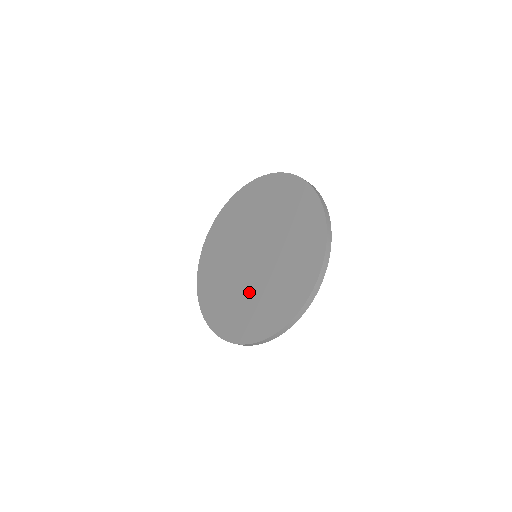
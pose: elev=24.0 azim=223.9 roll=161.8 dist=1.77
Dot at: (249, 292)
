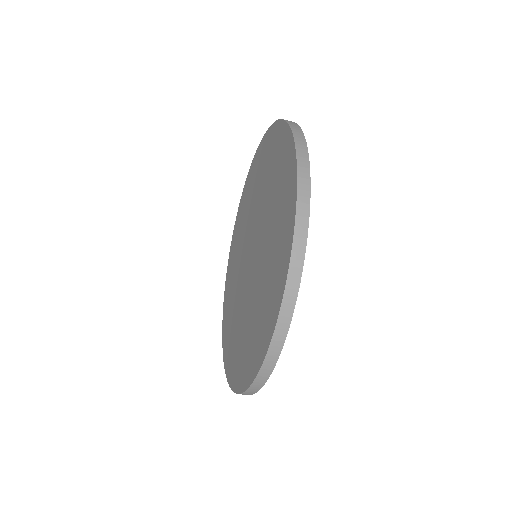
Dot at: (252, 301)
